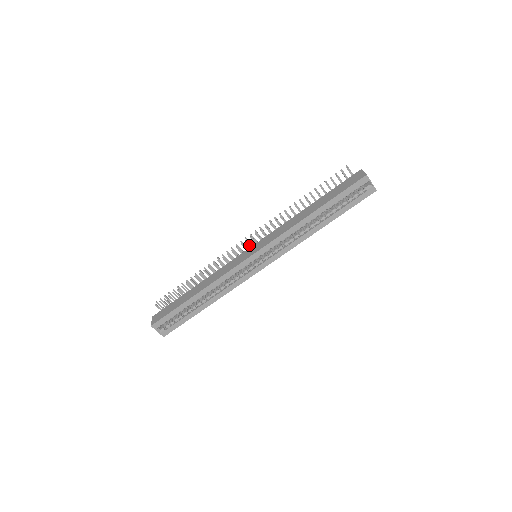
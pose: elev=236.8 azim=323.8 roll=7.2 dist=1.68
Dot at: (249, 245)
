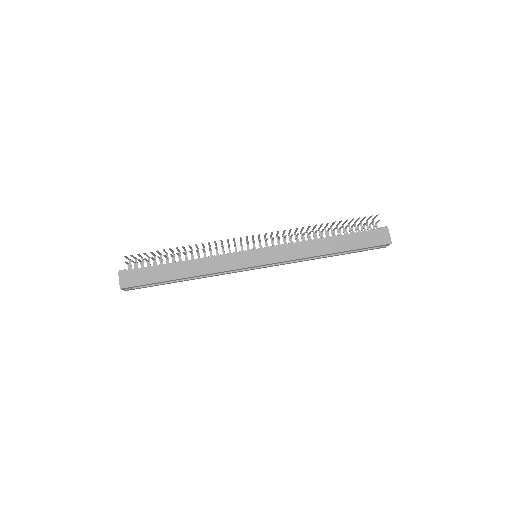
Dot at: (253, 242)
